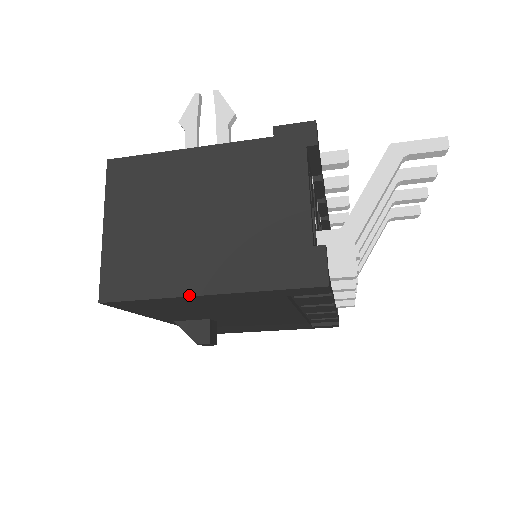
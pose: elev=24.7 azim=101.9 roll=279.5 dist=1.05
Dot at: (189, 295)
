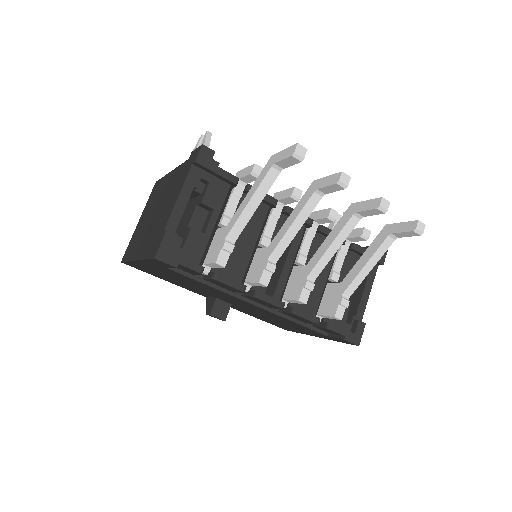
Dot at: (133, 260)
